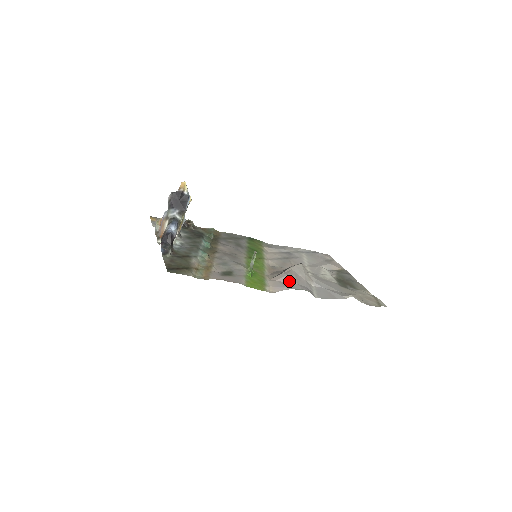
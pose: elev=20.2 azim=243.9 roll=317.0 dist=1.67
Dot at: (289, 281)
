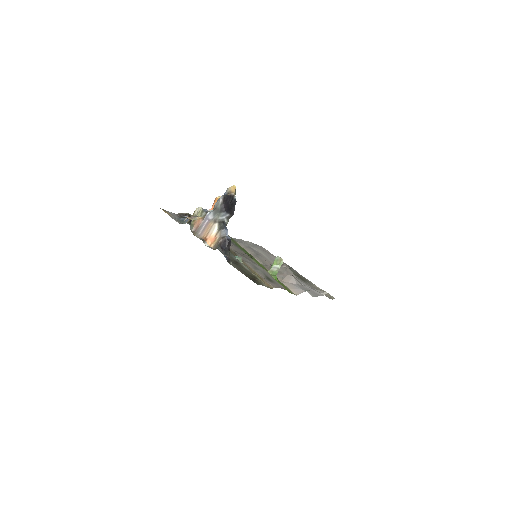
Dot at: (297, 283)
